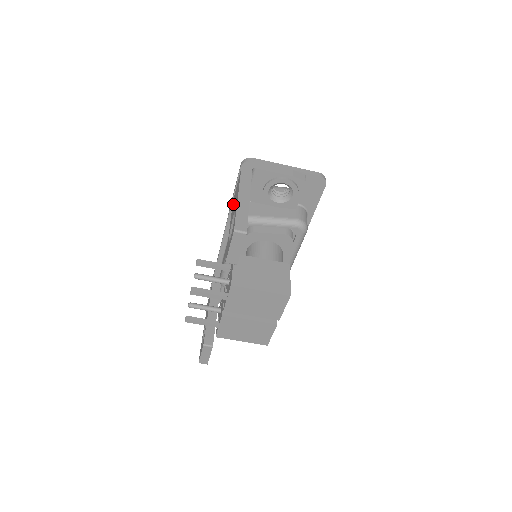
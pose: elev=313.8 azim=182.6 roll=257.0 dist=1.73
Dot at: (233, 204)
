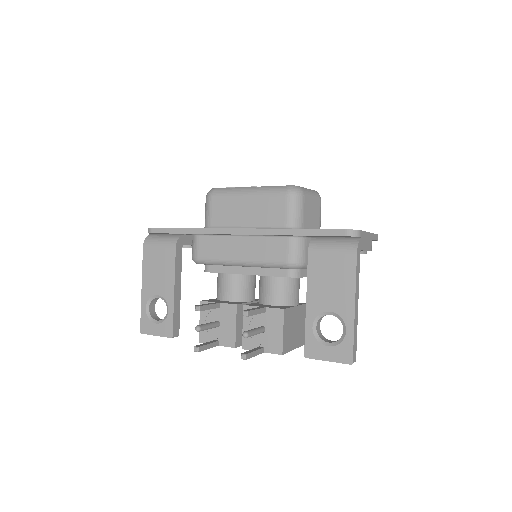
Dot at: (318, 274)
